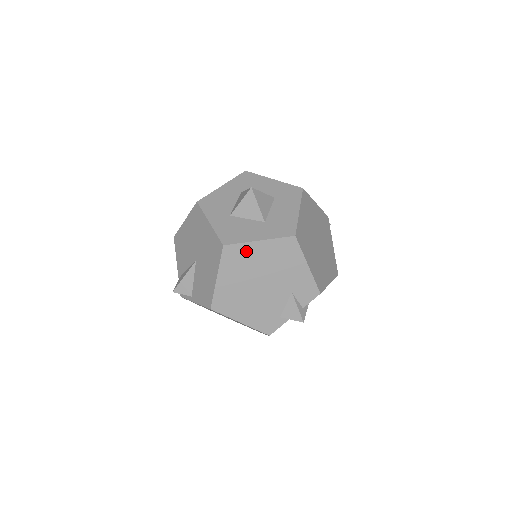
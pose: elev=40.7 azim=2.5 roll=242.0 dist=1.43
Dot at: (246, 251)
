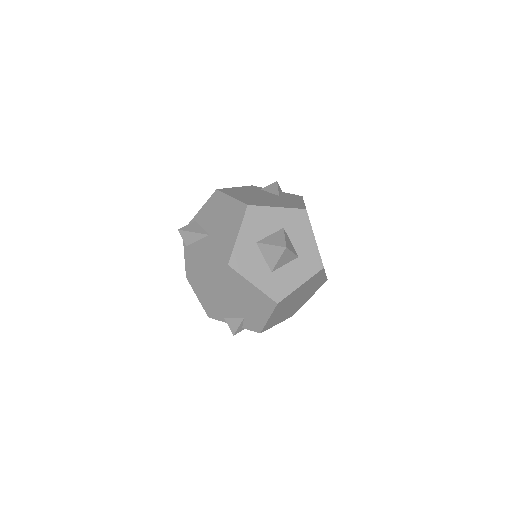
Dot at: (239, 280)
